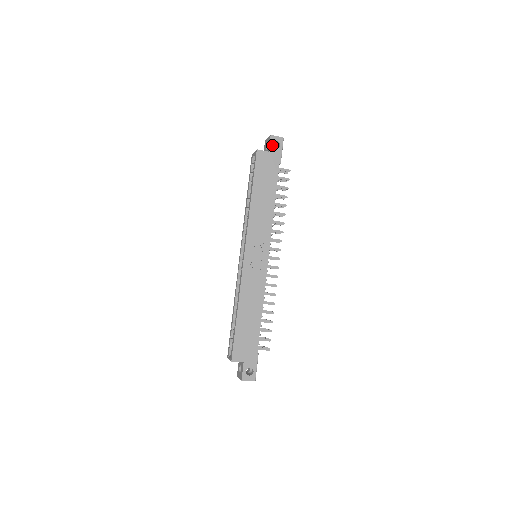
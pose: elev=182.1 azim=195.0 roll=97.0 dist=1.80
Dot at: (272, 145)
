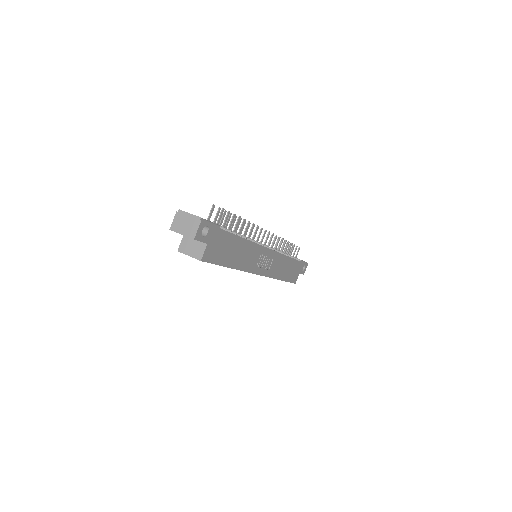
Dot at: (203, 238)
